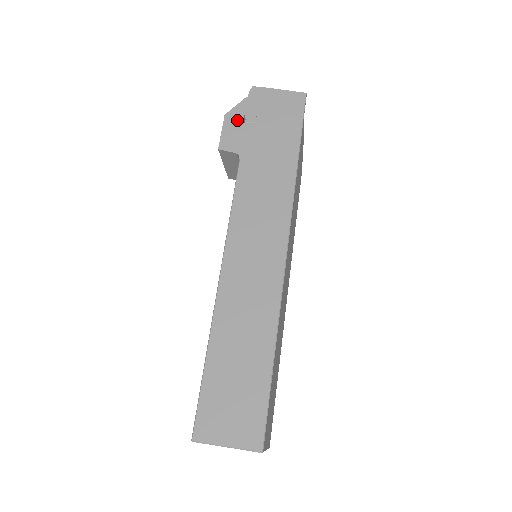
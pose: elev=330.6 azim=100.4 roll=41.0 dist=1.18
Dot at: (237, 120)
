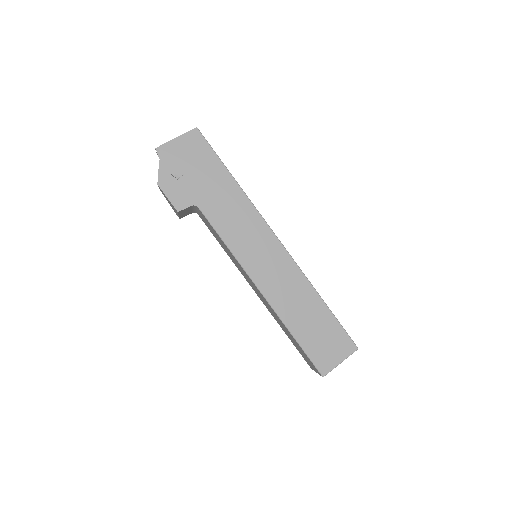
Dot at: (170, 182)
